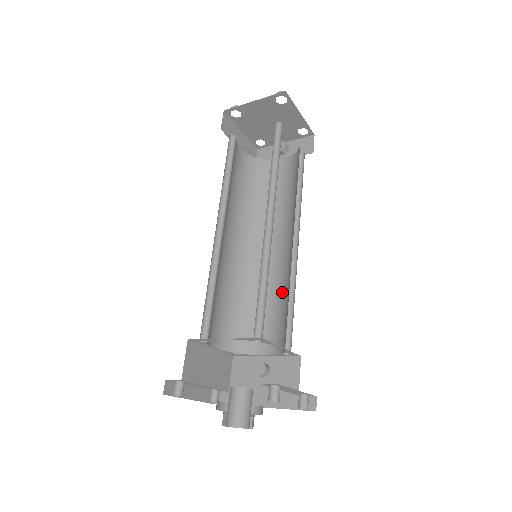
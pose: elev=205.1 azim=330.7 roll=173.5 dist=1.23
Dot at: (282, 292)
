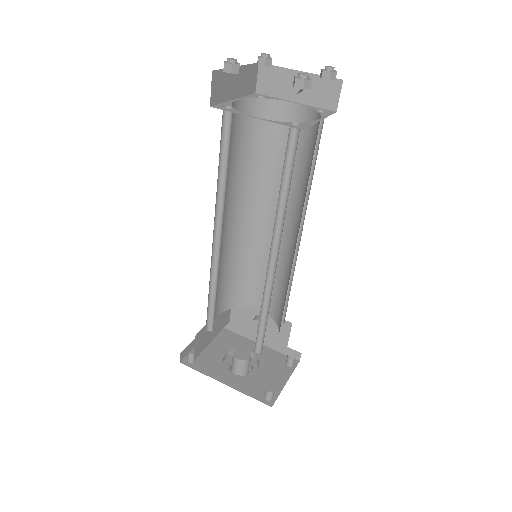
Dot at: (280, 272)
